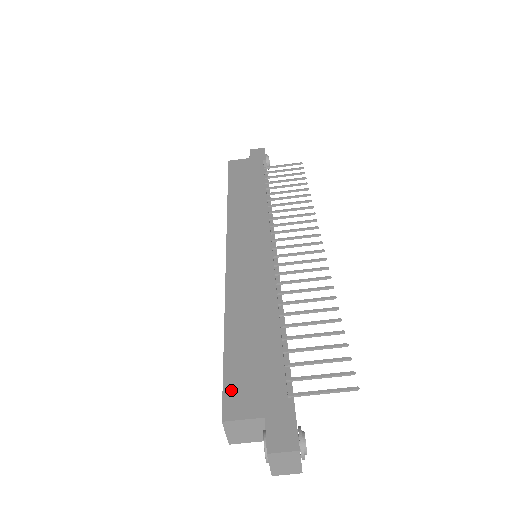
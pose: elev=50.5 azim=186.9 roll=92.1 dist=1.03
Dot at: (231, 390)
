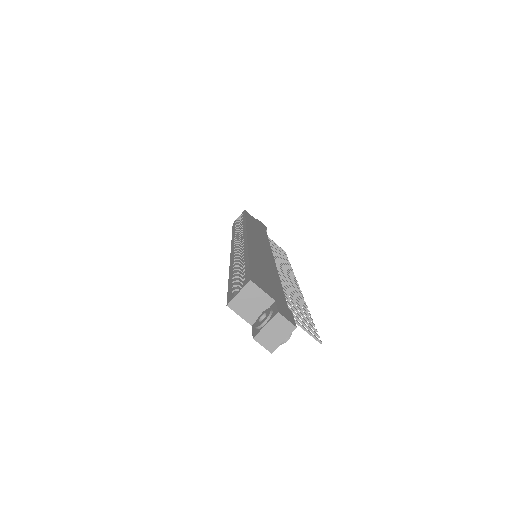
Dot at: (255, 276)
